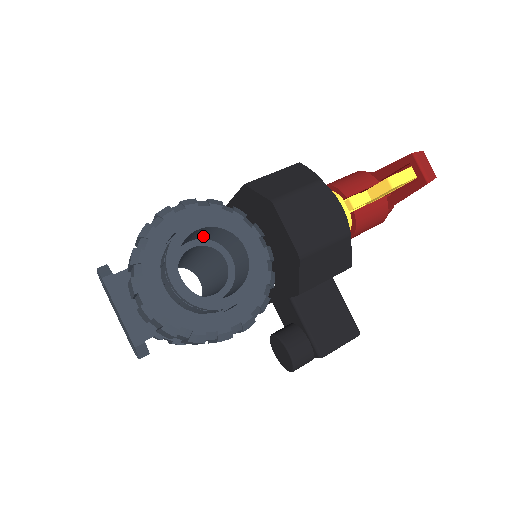
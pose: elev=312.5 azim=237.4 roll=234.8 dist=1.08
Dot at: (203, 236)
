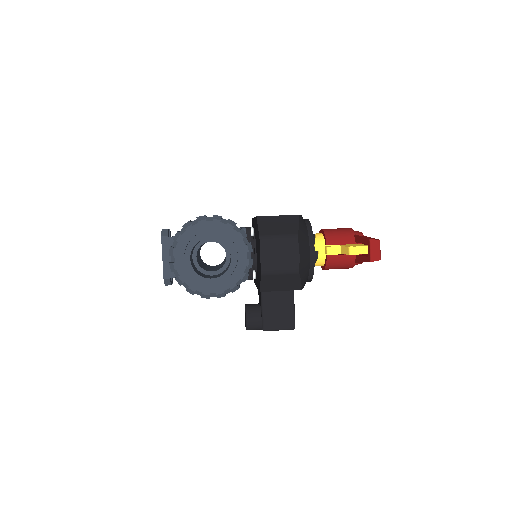
Dot at: occluded
